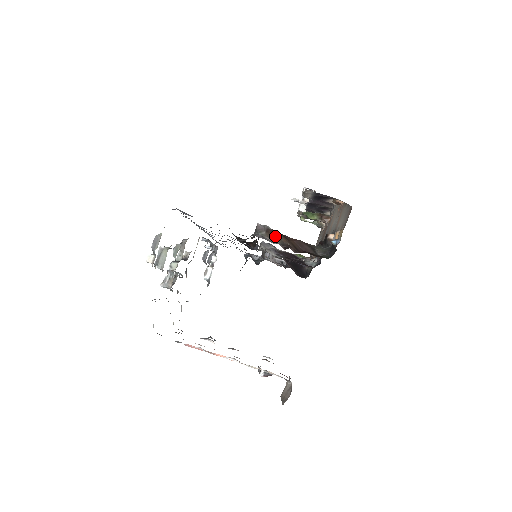
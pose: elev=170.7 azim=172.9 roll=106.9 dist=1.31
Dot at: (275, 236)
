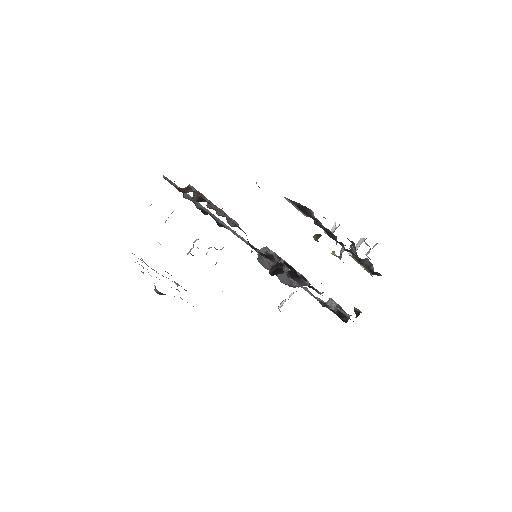
Dot at: occluded
